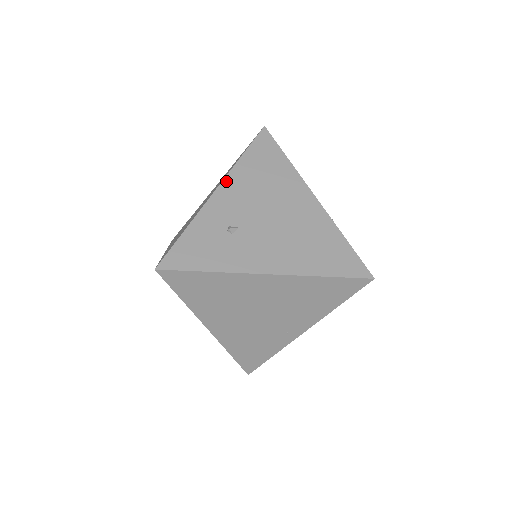
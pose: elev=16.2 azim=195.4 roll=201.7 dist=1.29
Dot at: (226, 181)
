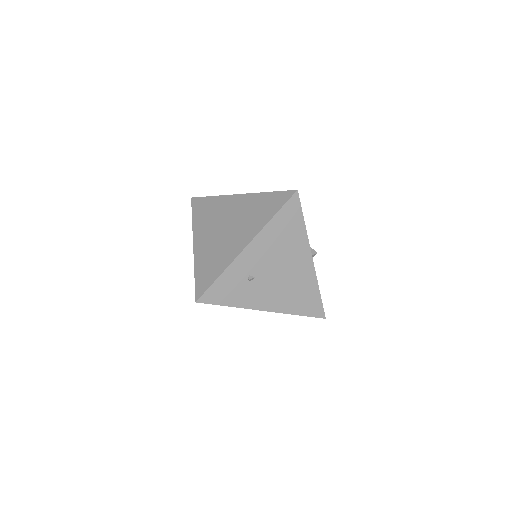
Dot at: (256, 239)
